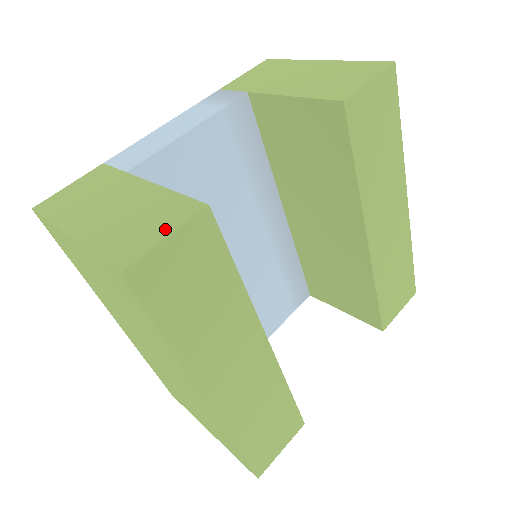
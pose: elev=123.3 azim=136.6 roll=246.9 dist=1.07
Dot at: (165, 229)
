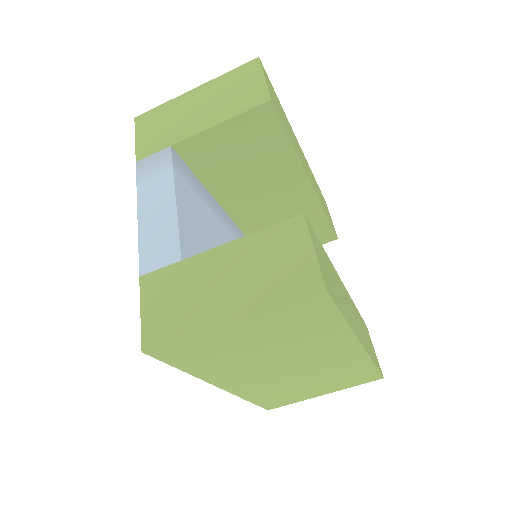
Dot at: (303, 248)
